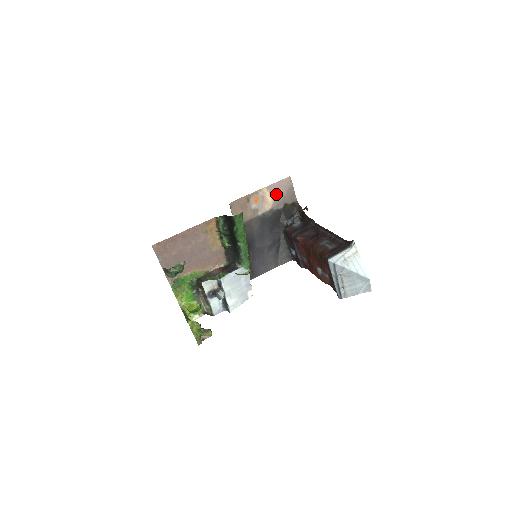
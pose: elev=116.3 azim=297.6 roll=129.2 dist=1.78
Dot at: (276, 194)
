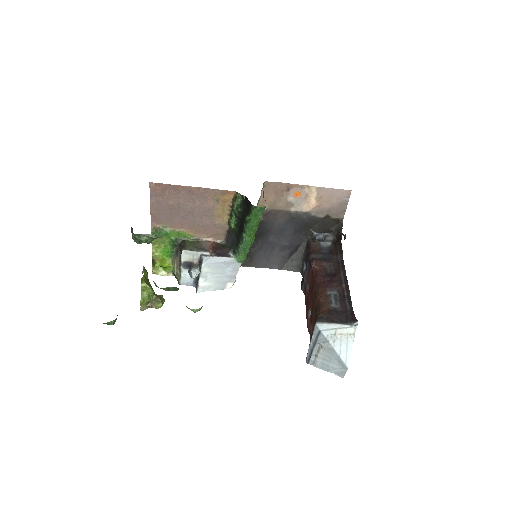
Dot at: (324, 200)
